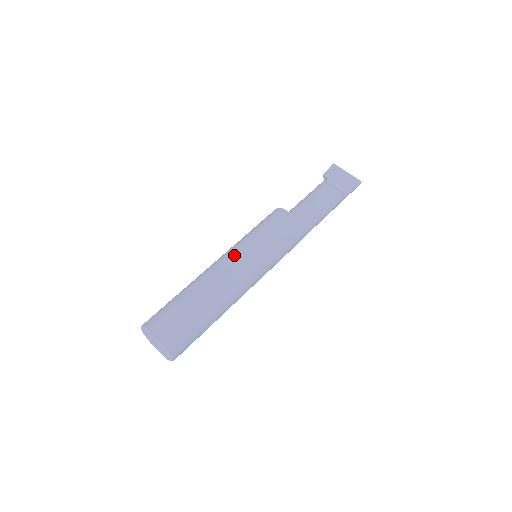
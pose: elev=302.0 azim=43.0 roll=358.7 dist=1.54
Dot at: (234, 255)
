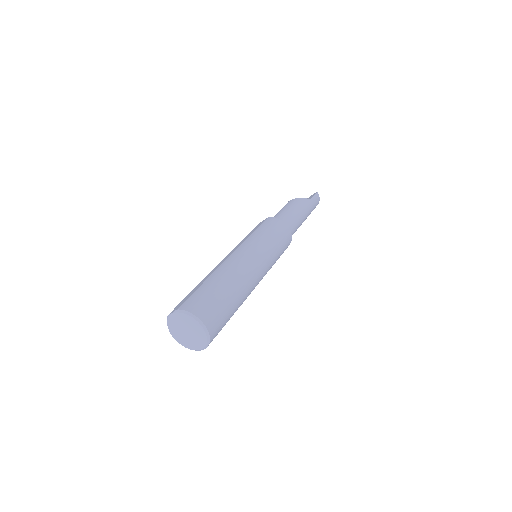
Dot at: occluded
